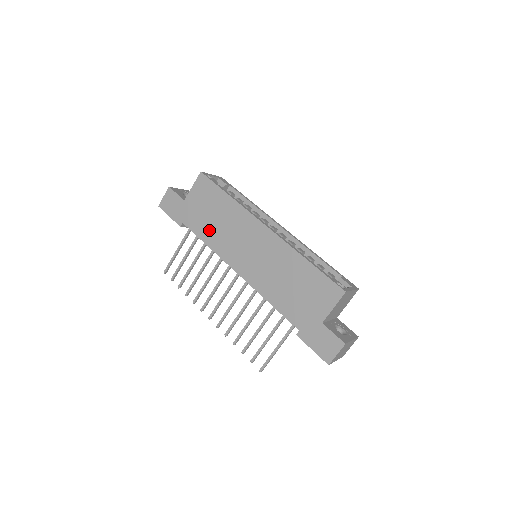
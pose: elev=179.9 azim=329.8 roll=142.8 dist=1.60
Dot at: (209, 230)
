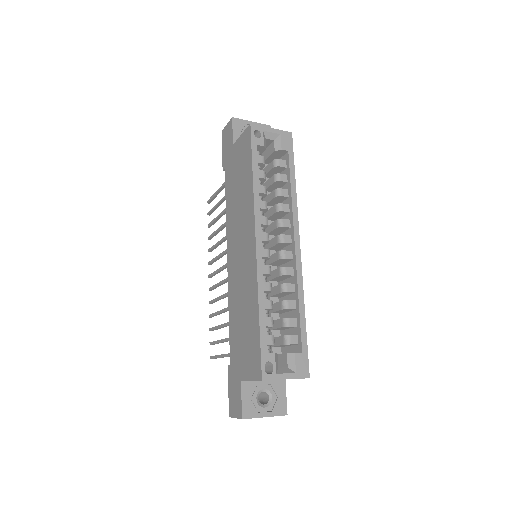
Dot at: (232, 197)
